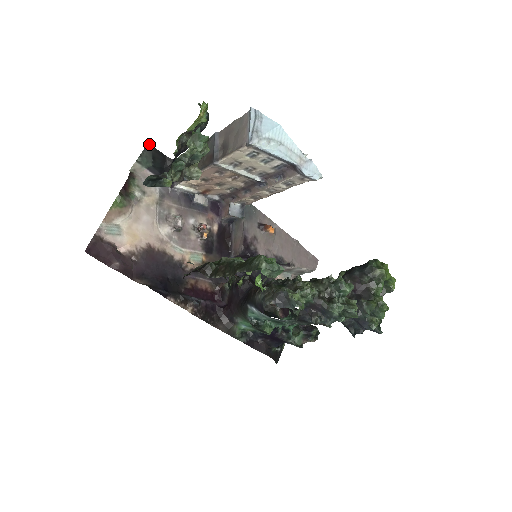
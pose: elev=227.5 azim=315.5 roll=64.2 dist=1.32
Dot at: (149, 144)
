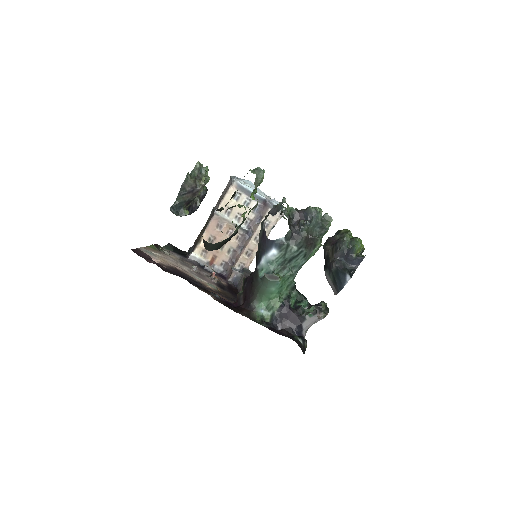
Dot at: (170, 244)
